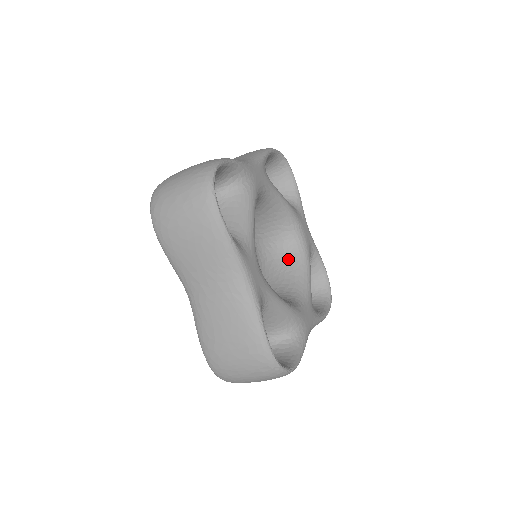
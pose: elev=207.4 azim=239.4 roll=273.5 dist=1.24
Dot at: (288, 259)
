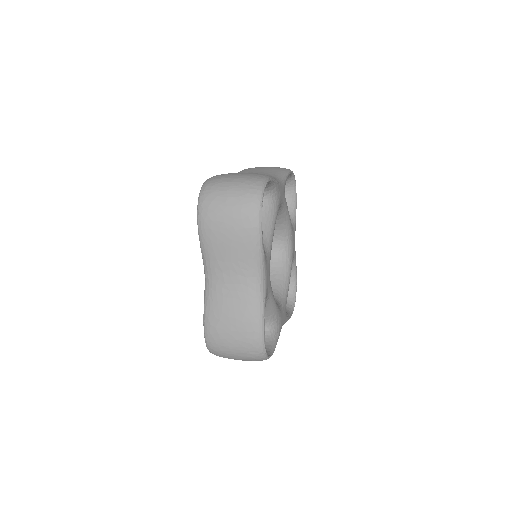
Dot at: (275, 264)
